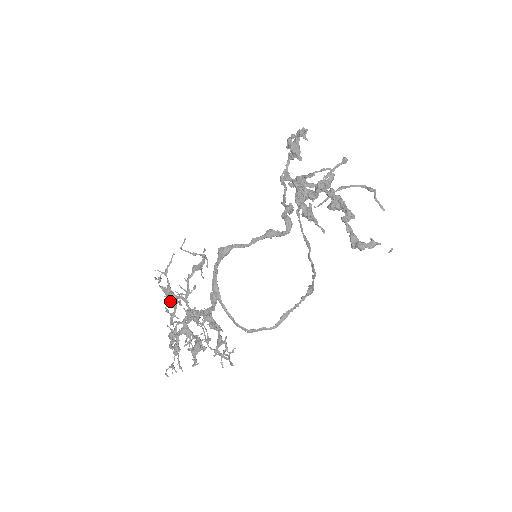
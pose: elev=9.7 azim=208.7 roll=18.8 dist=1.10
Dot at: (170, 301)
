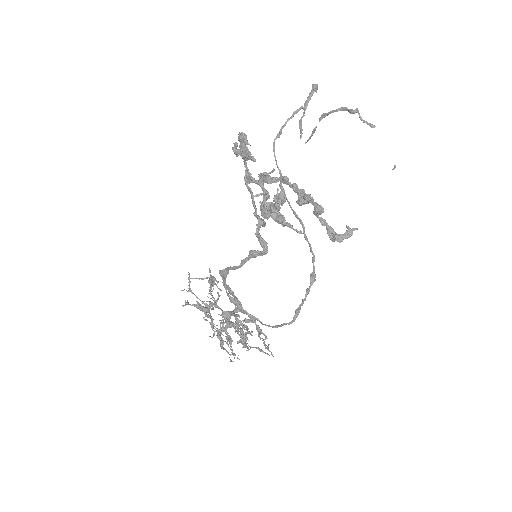
Dot at: occluded
